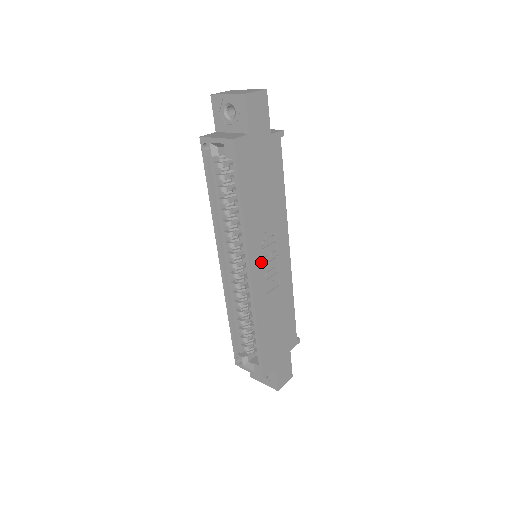
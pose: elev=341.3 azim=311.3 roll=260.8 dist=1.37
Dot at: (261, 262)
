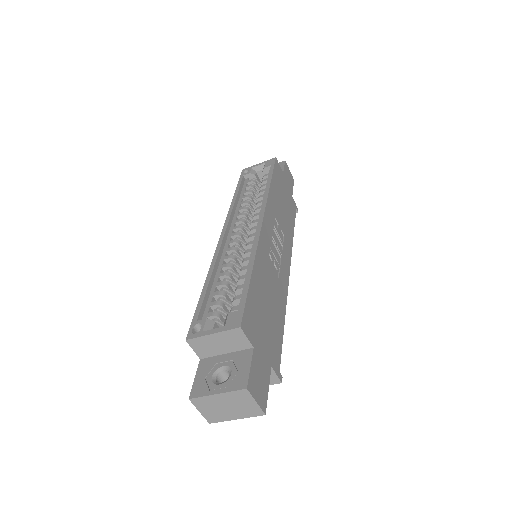
Dot at: (271, 232)
